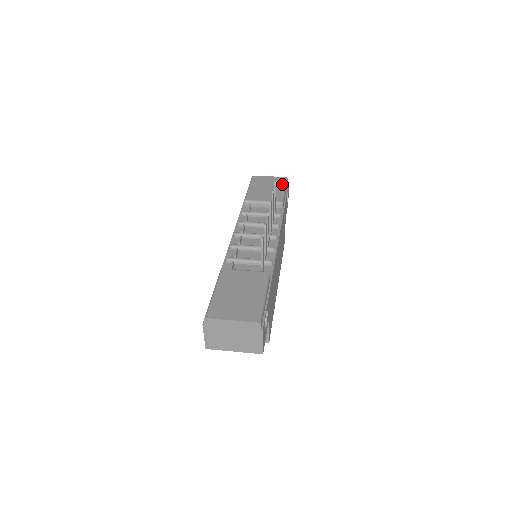
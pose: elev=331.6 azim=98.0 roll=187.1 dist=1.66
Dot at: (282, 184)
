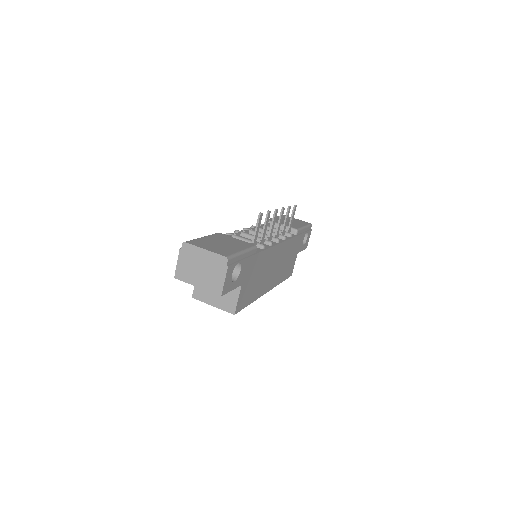
Dot at: (304, 224)
